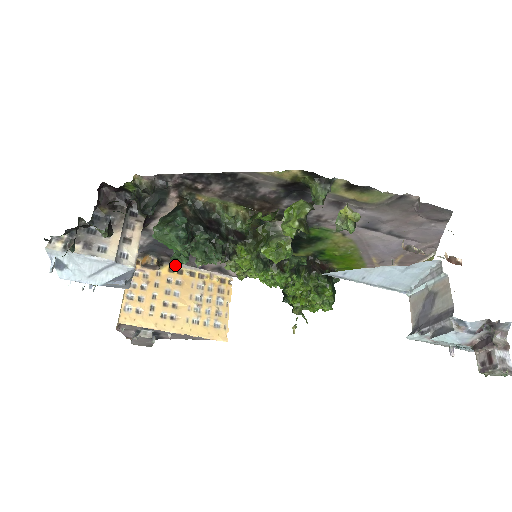
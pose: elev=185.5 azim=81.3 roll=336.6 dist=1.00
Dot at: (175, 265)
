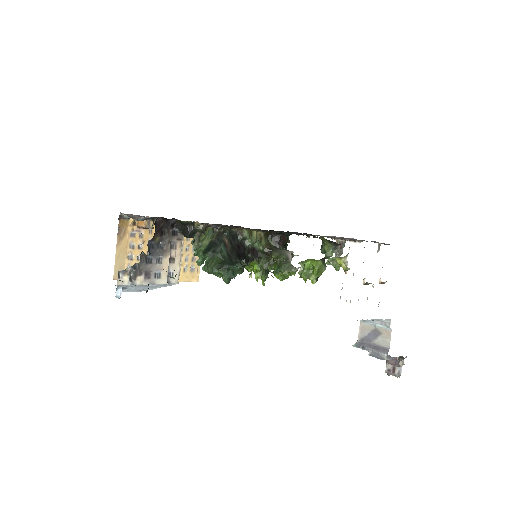
Dot at: occluded
